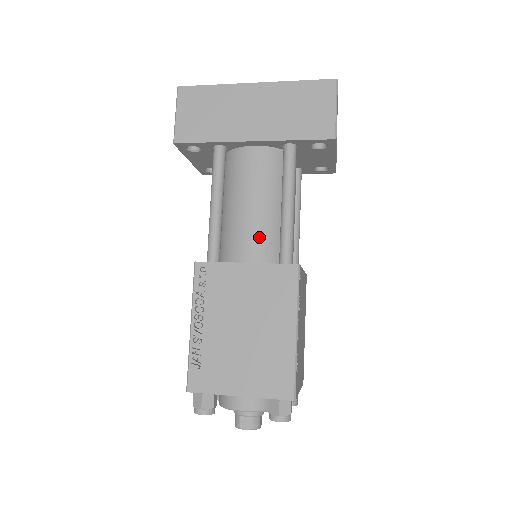
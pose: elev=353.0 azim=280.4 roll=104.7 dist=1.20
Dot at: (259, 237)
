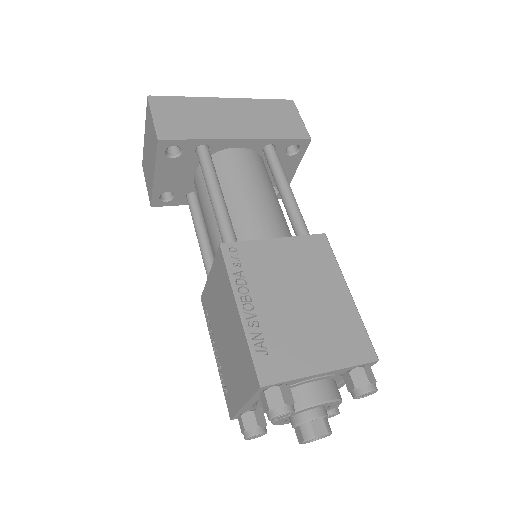
Dot at: (272, 221)
